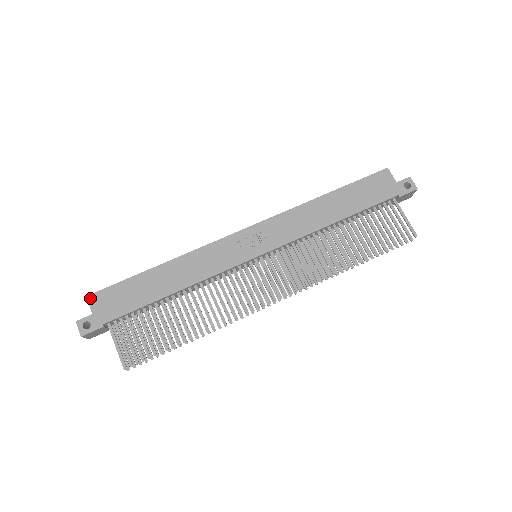
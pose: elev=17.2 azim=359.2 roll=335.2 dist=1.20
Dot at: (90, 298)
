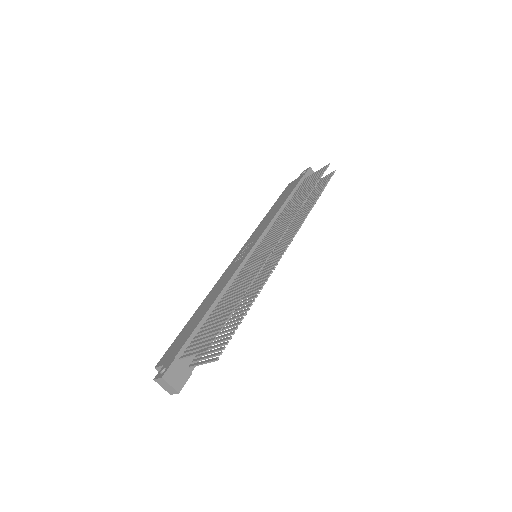
Dot at: (158, 365)
